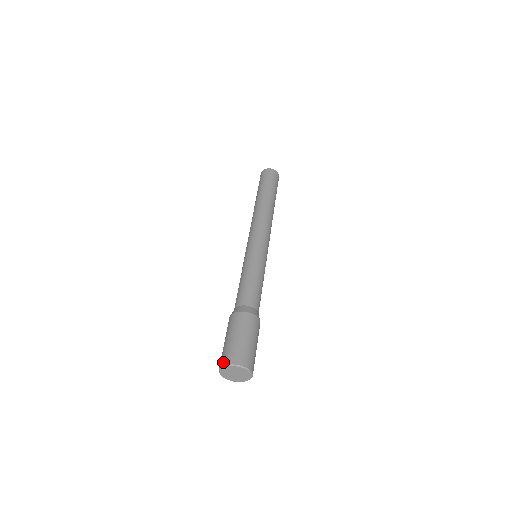
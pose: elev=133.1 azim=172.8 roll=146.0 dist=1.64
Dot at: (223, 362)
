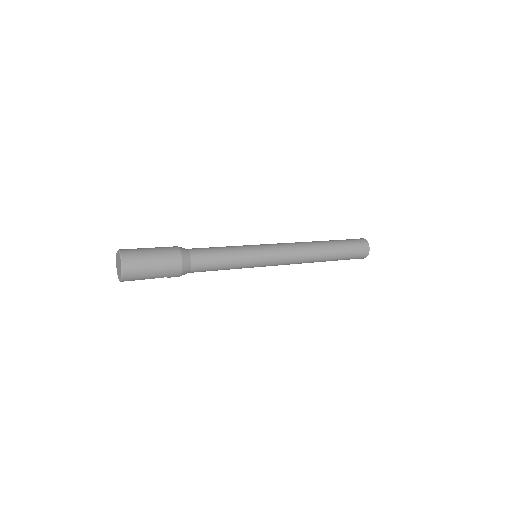
Dot at: (122, 249)
